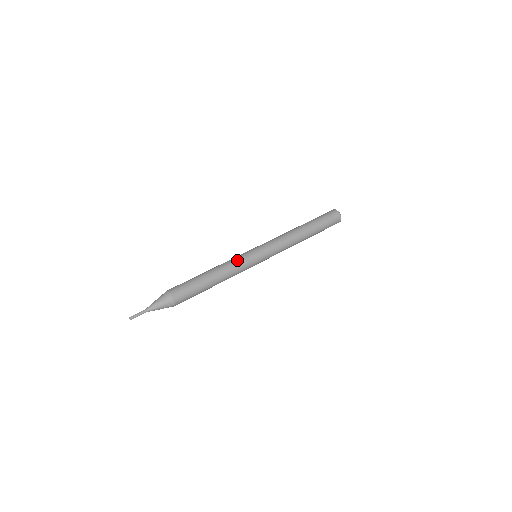
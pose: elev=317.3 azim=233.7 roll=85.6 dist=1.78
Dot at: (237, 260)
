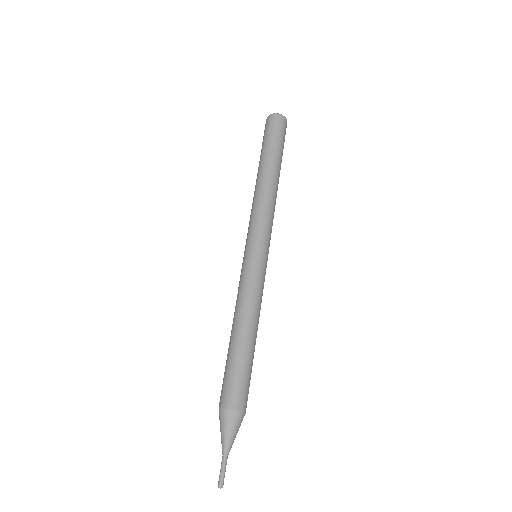
Dot at: (258, 287)
